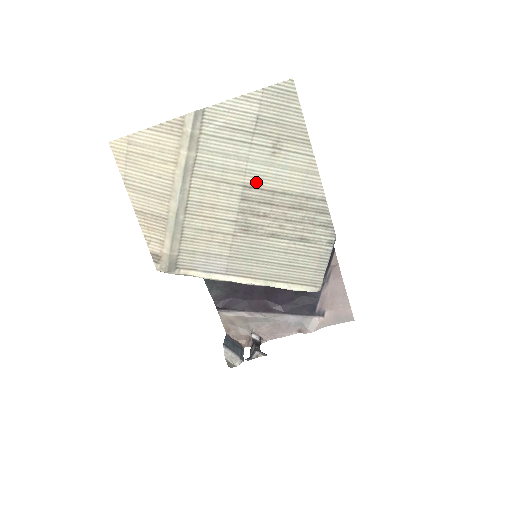
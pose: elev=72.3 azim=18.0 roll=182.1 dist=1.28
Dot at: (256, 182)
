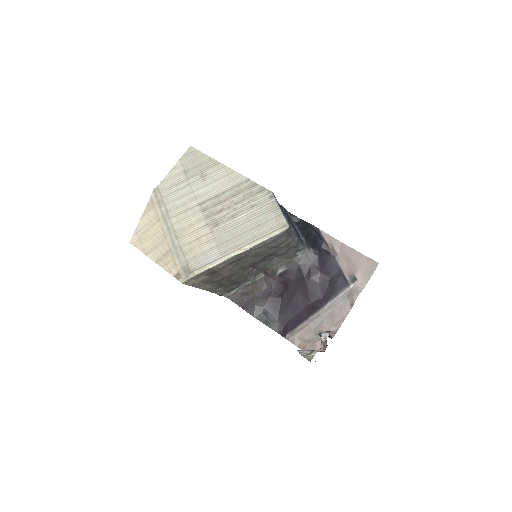
Dot at: (204, 198)
